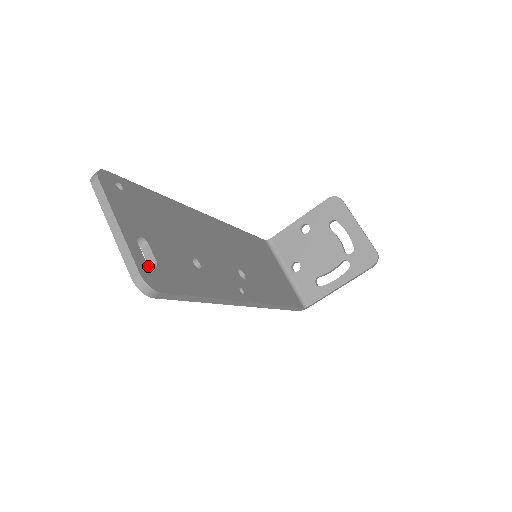
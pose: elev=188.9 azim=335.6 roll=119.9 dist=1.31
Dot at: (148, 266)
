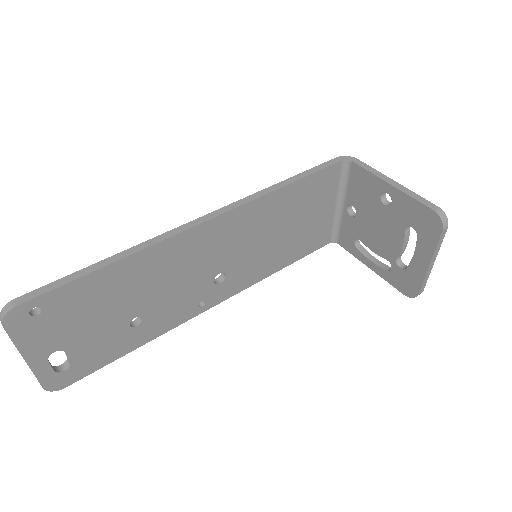
Dot at: (56, 375)
